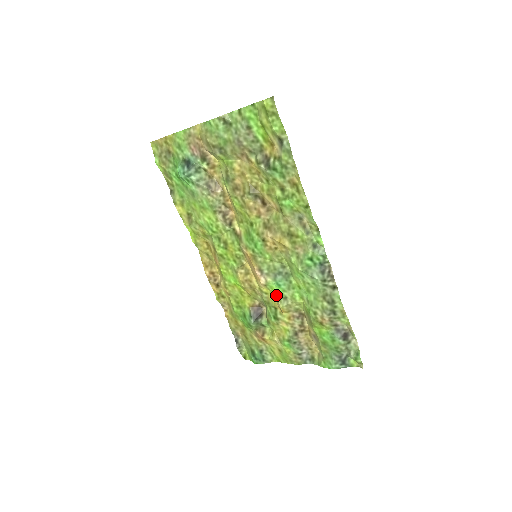
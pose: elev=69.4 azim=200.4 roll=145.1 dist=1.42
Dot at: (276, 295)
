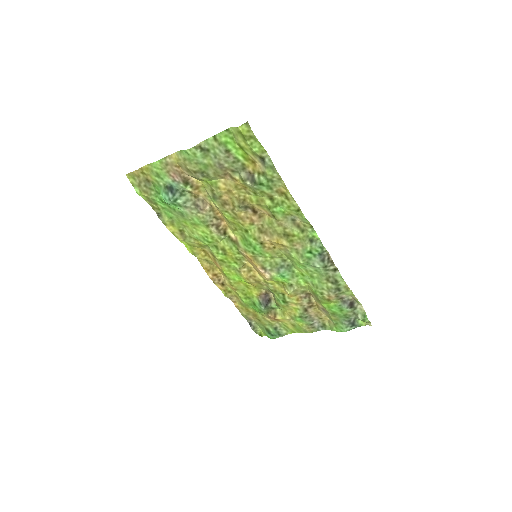
Dot at: (281, 284)
